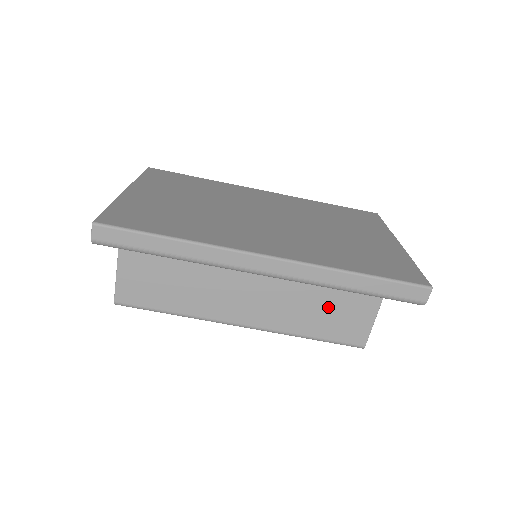
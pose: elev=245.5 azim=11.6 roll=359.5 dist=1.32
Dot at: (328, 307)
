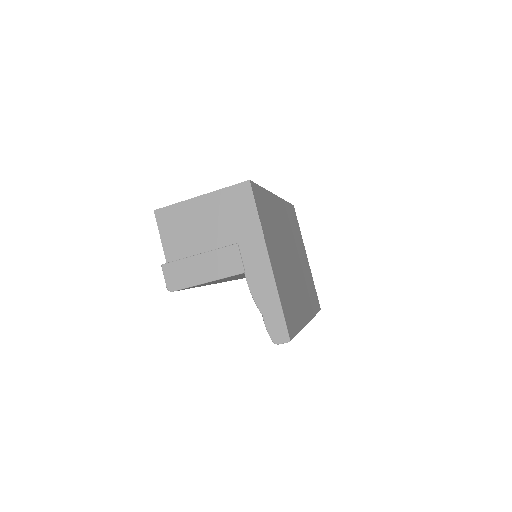
Dot at: occluded
